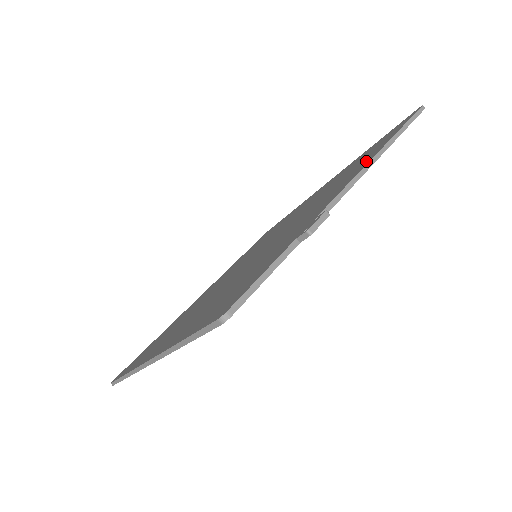
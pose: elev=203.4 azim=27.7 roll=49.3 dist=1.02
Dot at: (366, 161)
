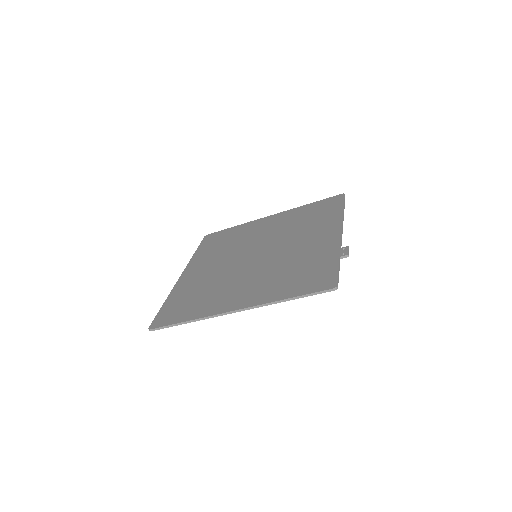
Dot at: (335, 220)
